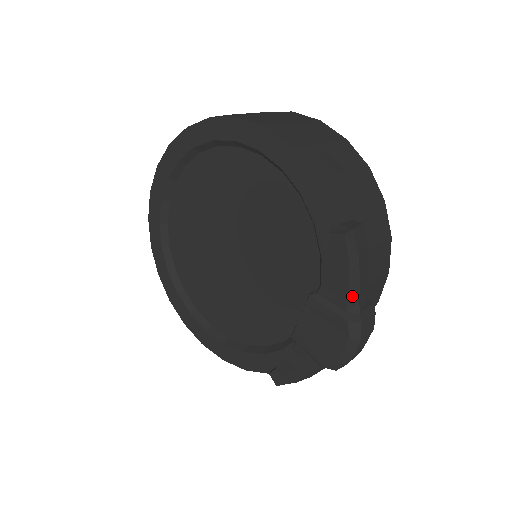
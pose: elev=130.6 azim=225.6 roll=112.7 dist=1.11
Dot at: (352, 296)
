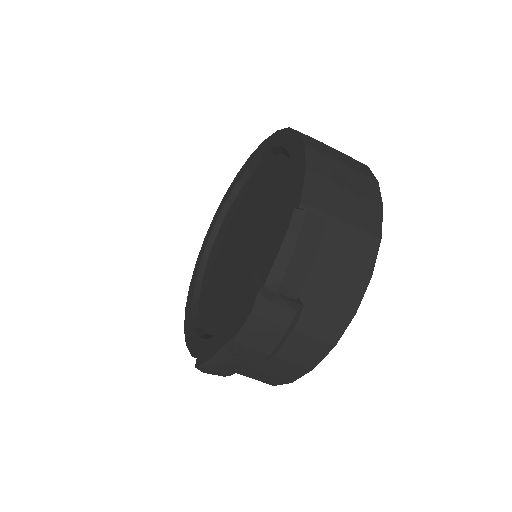
Dot at: (276, 272)
